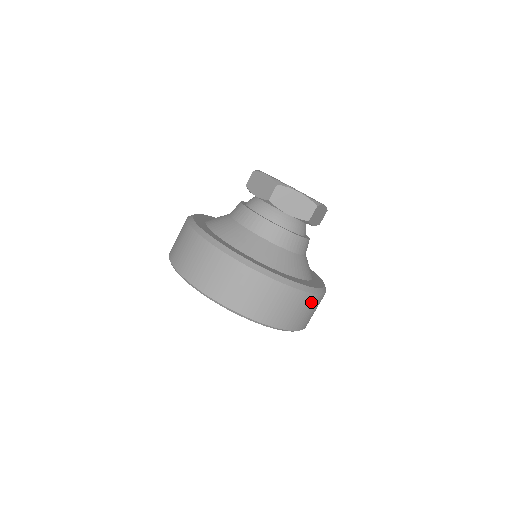
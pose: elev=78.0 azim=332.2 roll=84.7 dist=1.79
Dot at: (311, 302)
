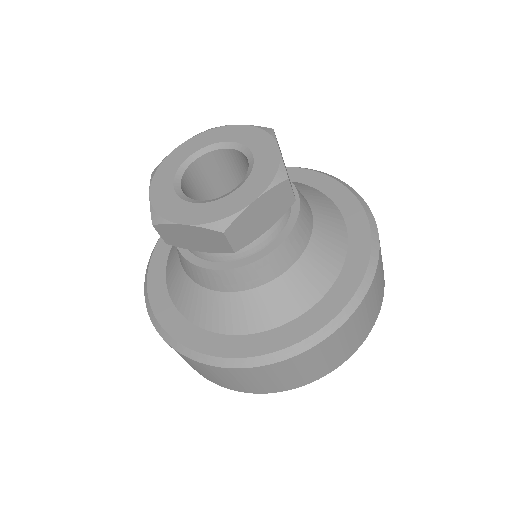
Dot at: (380, 249)
